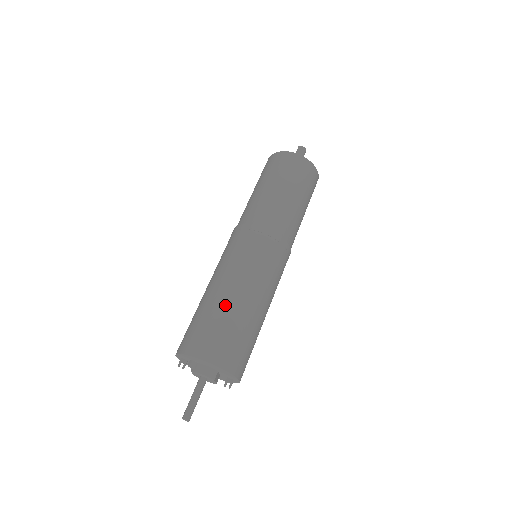
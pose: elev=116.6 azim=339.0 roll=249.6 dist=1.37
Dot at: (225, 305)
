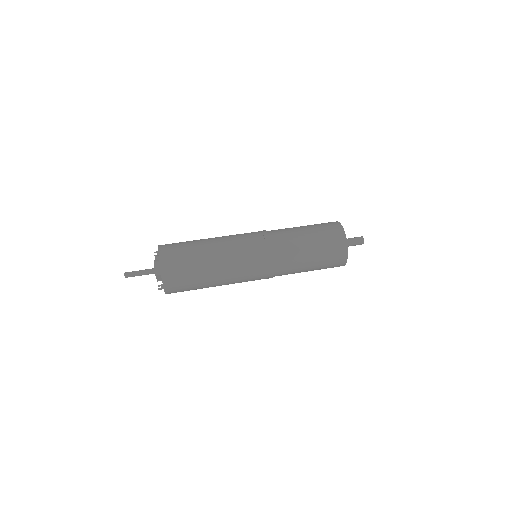
Dot at: (201, 251)
